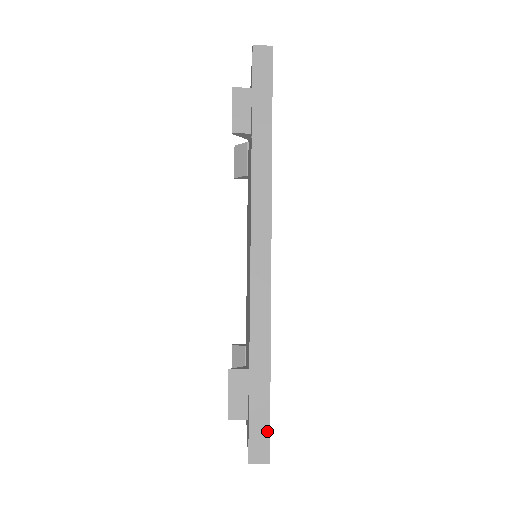
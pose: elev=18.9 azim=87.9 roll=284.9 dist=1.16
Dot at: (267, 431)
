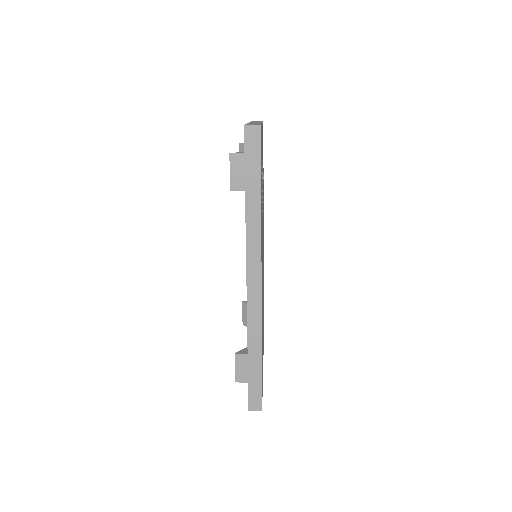
Dot at: (260, 393)
